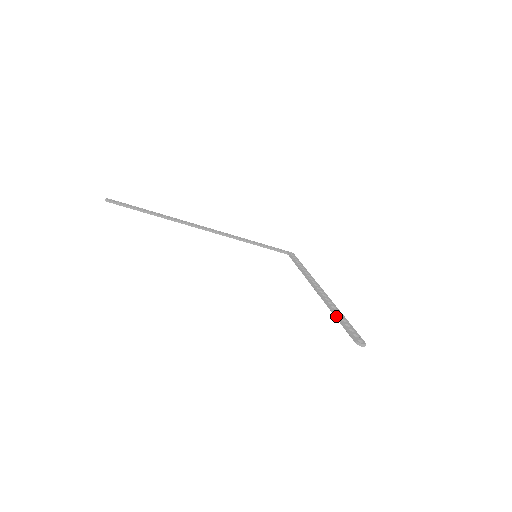
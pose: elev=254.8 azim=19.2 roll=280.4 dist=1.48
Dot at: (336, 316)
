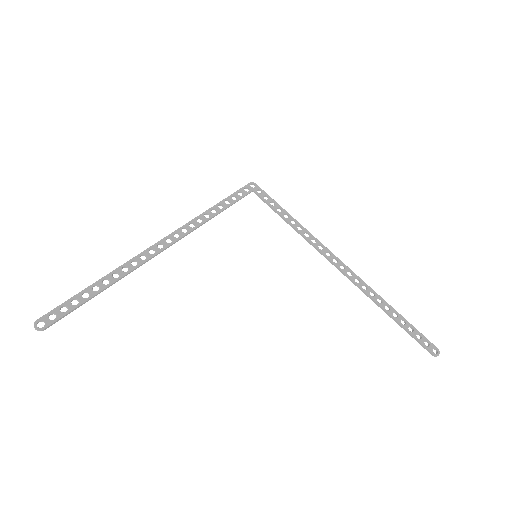
Dot at: (394, 319)
